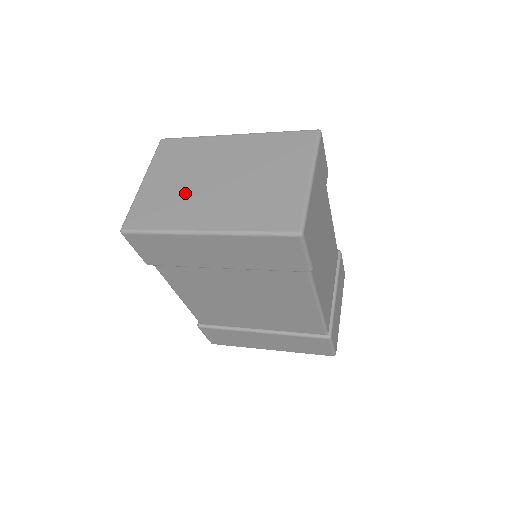
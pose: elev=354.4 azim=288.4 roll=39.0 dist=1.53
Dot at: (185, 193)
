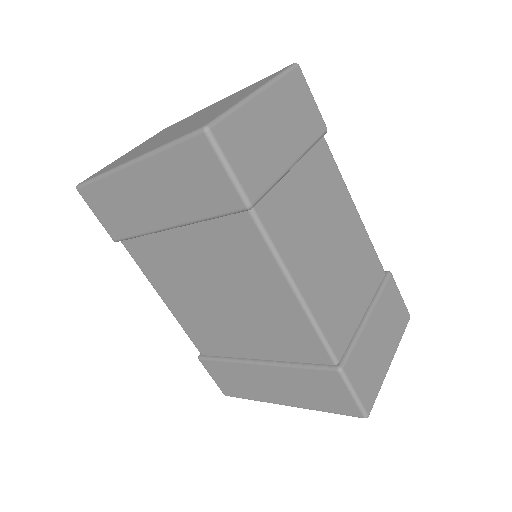
Dot at: (144, 146)
